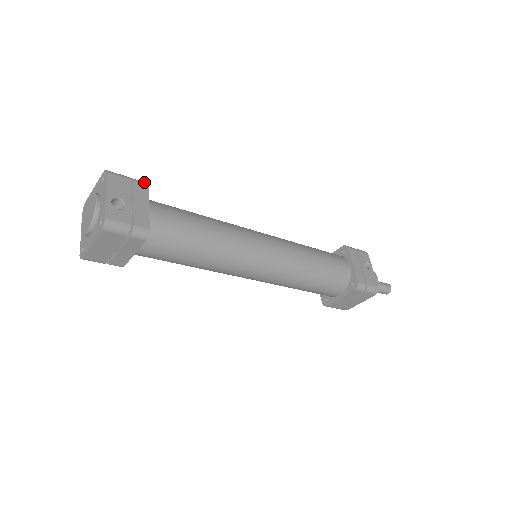
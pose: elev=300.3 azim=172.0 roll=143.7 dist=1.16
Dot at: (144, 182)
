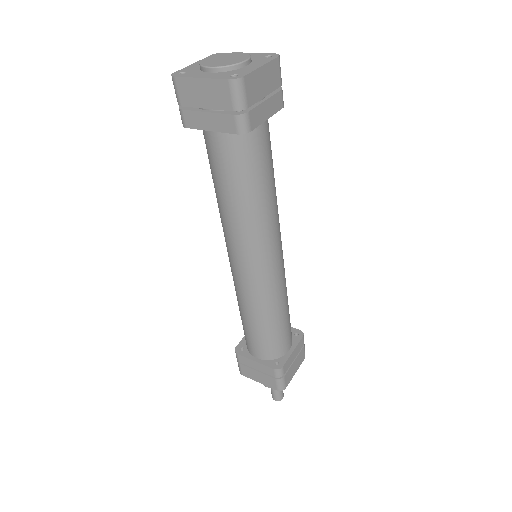
Dot at: occluded
